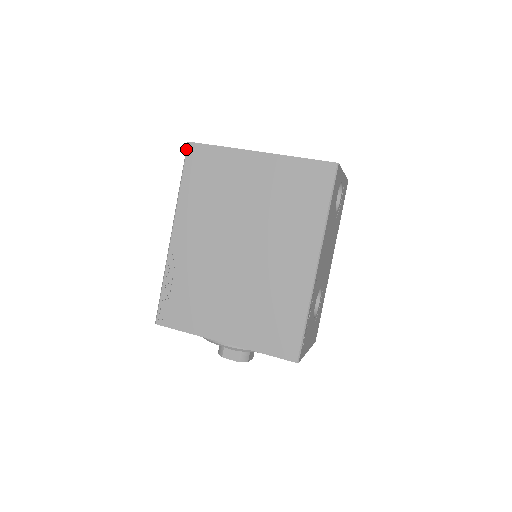
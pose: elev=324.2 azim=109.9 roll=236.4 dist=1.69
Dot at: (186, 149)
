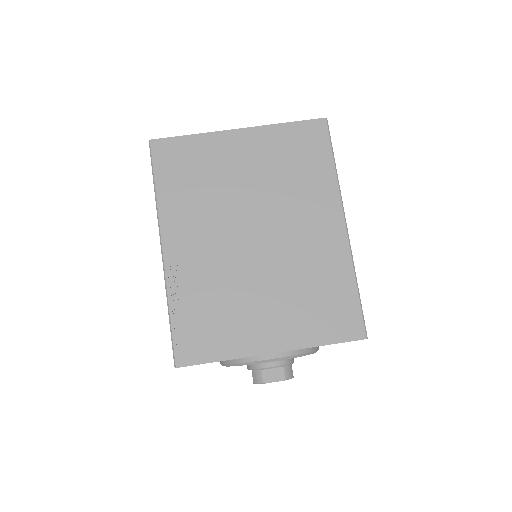
Dot at: (150, 149)
